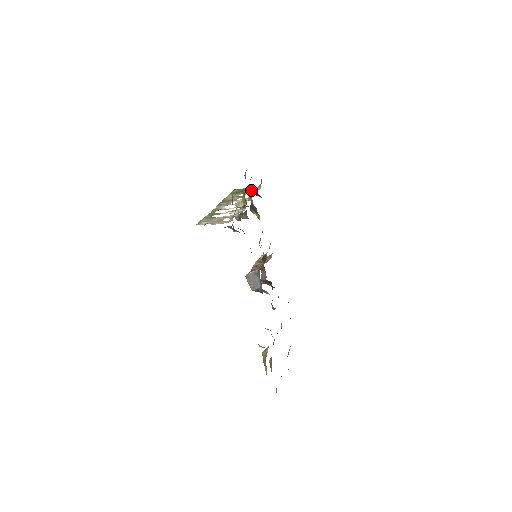
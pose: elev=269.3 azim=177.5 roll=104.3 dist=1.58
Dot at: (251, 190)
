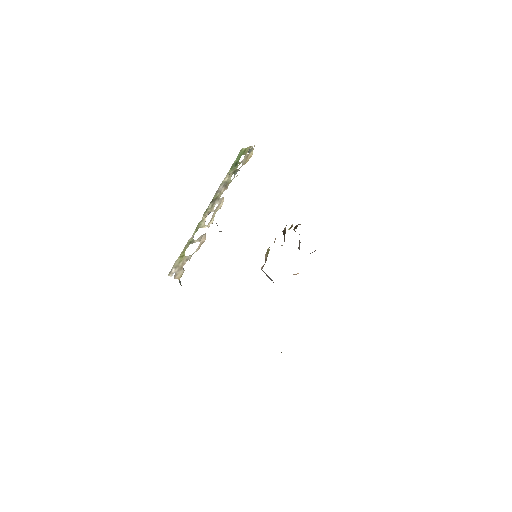
Dot at: (244, 160)
